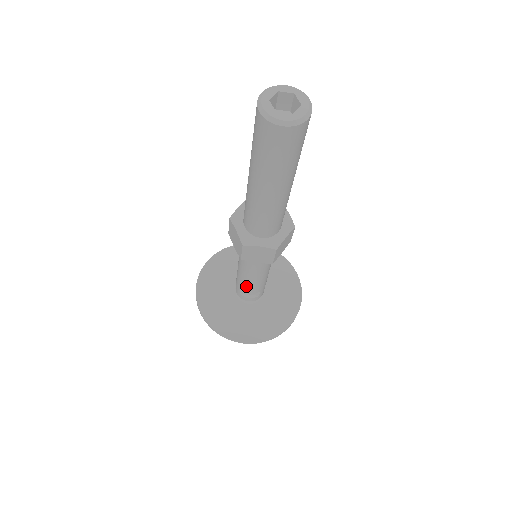
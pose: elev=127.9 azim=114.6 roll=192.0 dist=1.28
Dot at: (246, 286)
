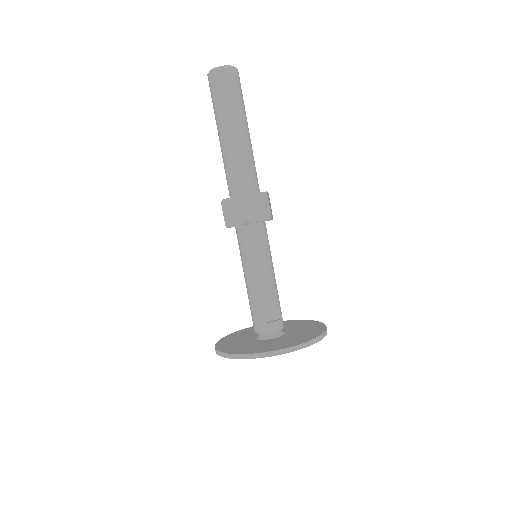
Dot at: (264, 295)
